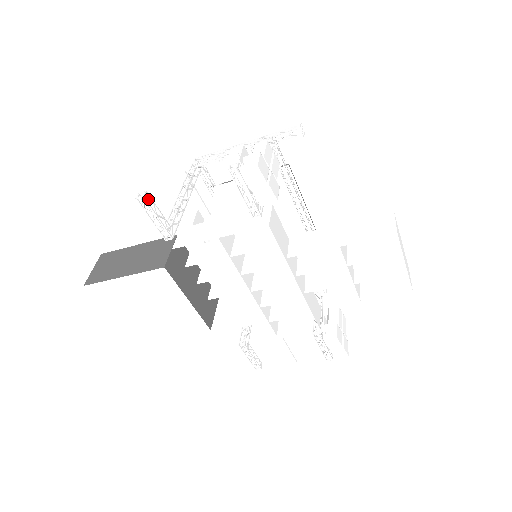
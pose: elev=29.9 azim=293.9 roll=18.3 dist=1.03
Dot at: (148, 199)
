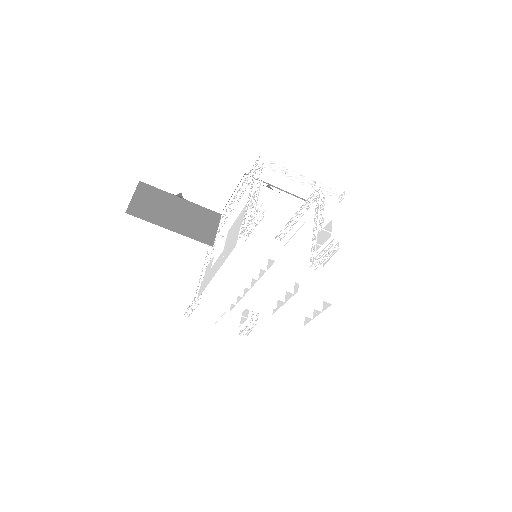
Dot at: (262, 217)
